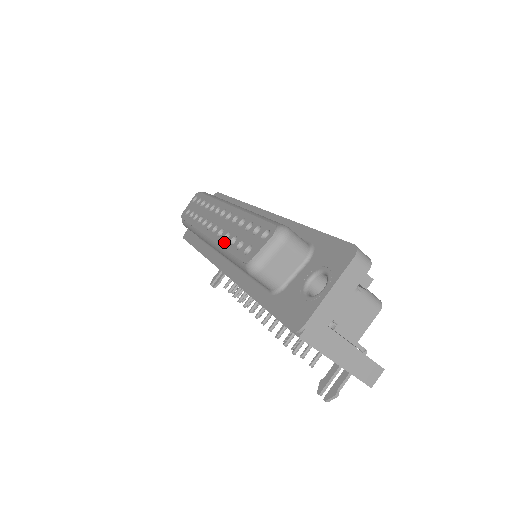
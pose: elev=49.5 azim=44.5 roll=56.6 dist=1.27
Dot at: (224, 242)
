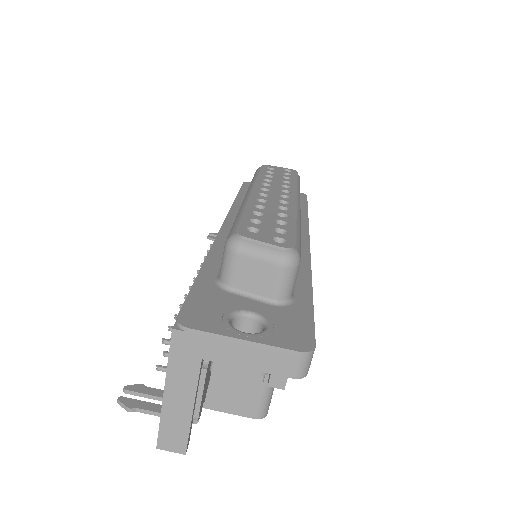
Dot at: (252, 206)
